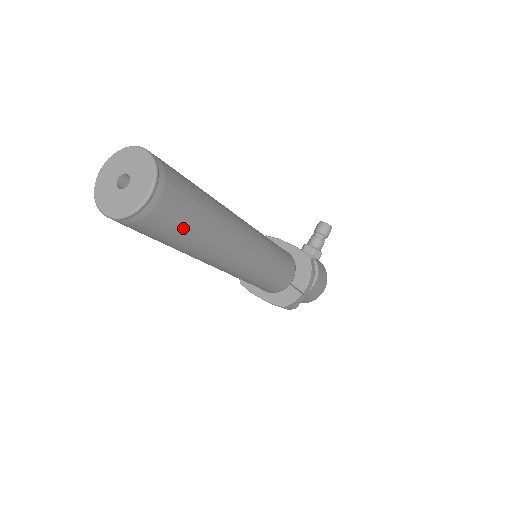
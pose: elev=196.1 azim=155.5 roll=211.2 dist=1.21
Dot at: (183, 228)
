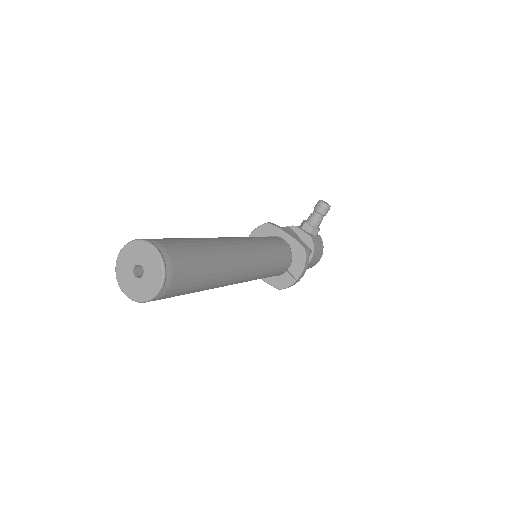
Dot at: (189, 290)
